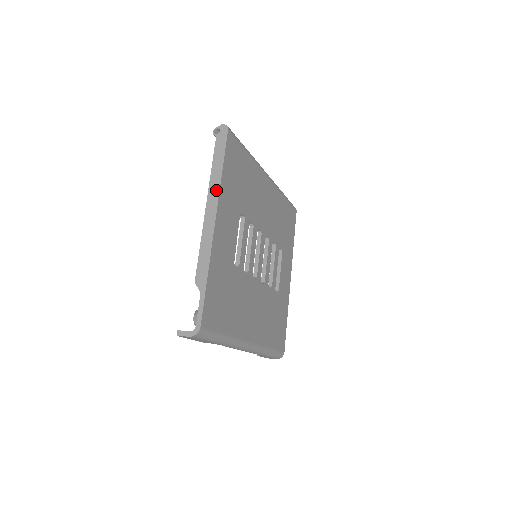
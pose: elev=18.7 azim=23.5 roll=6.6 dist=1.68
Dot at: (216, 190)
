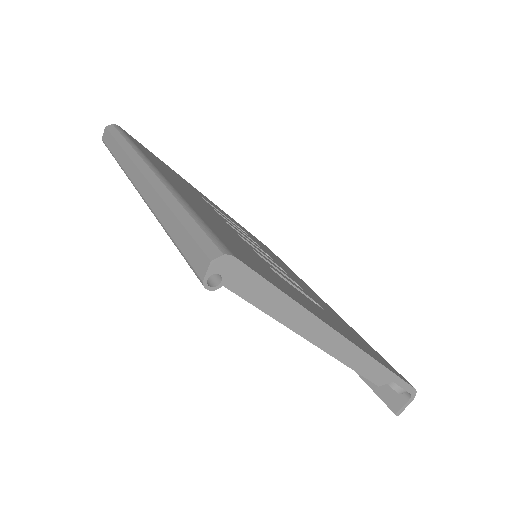
Dot at: (314, 324)
